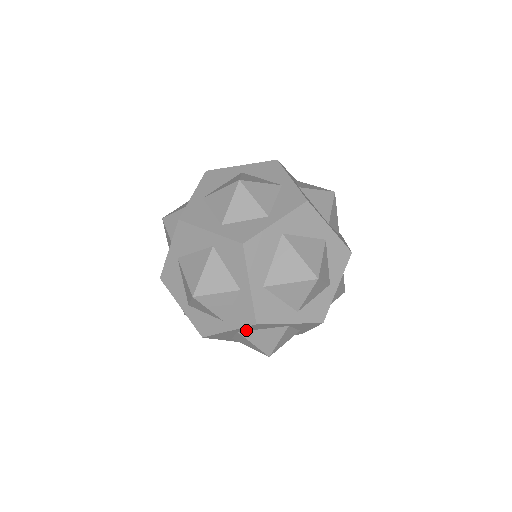
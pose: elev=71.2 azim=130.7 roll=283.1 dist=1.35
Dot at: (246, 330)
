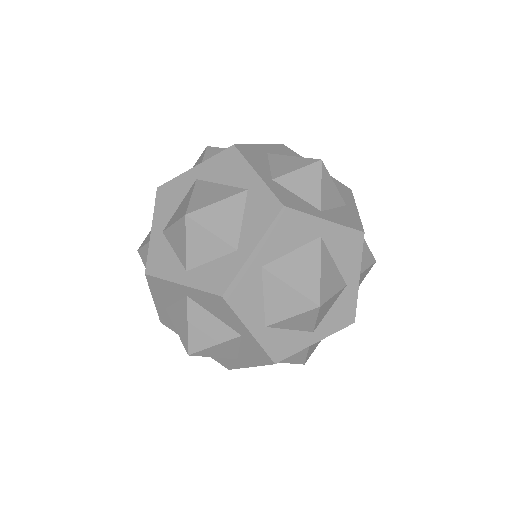
Dot at: (206, 179)
